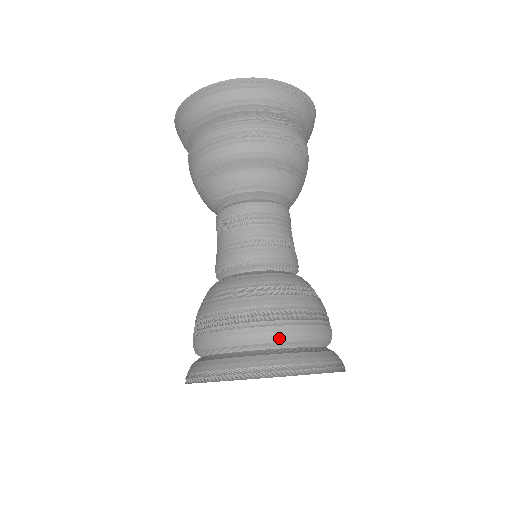
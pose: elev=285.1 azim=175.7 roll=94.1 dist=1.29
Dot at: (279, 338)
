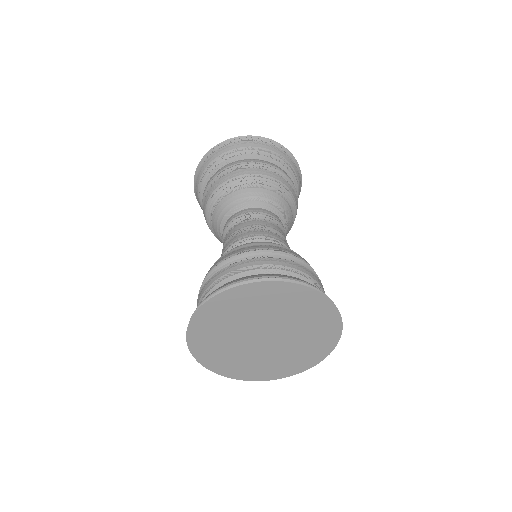
Dot at: (287, 268)
